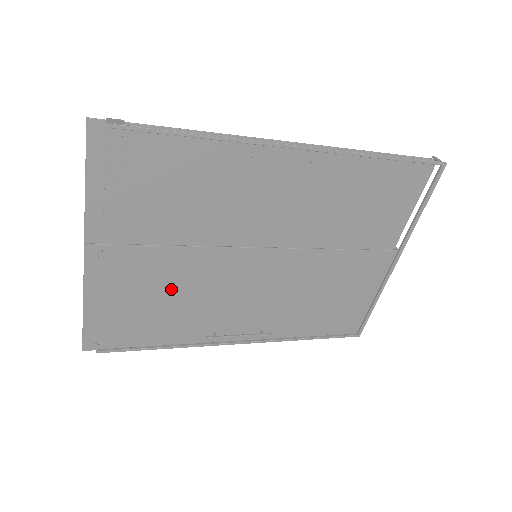
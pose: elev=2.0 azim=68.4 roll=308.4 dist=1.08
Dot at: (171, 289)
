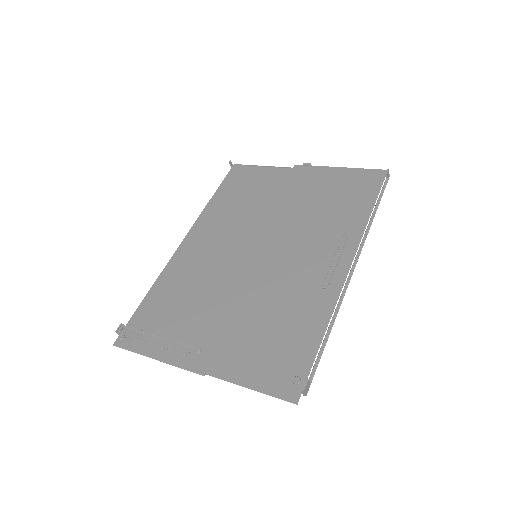
Dot at: (200, 304)
